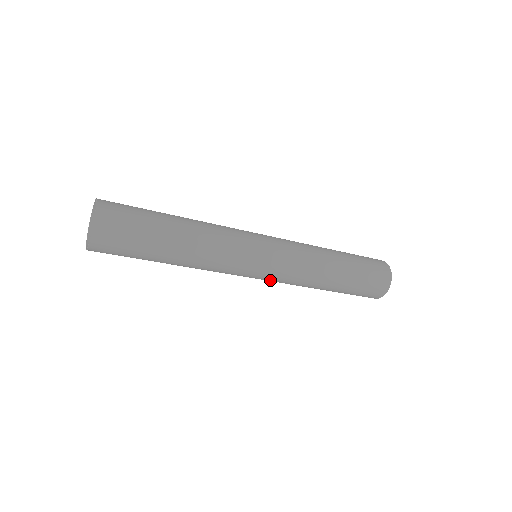
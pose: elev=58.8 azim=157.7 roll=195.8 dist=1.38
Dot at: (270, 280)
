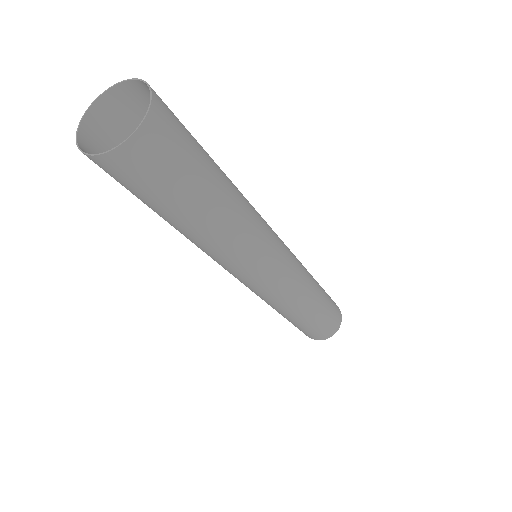
Dot at: (270, 290)
